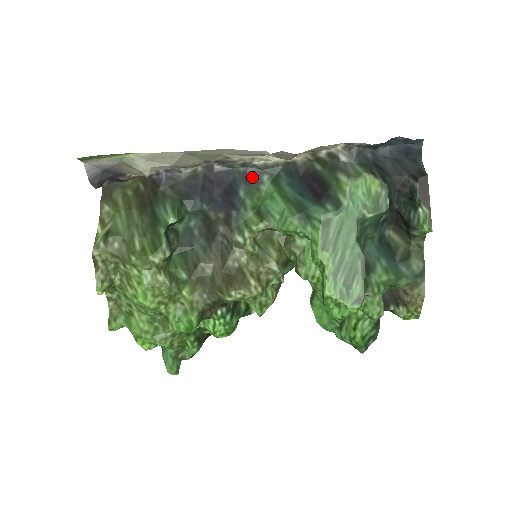
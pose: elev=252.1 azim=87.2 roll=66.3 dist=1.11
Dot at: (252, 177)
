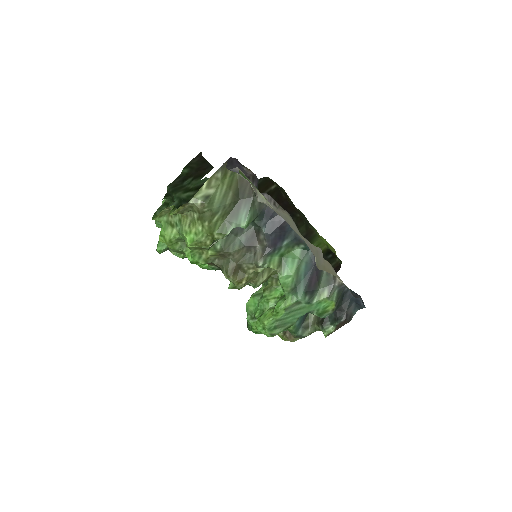
Dot at: (298, 240)
